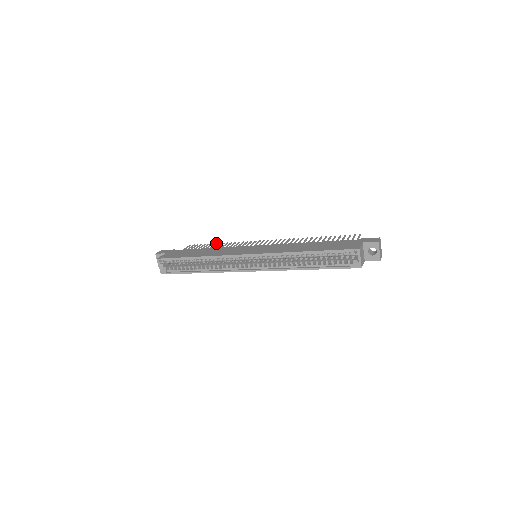
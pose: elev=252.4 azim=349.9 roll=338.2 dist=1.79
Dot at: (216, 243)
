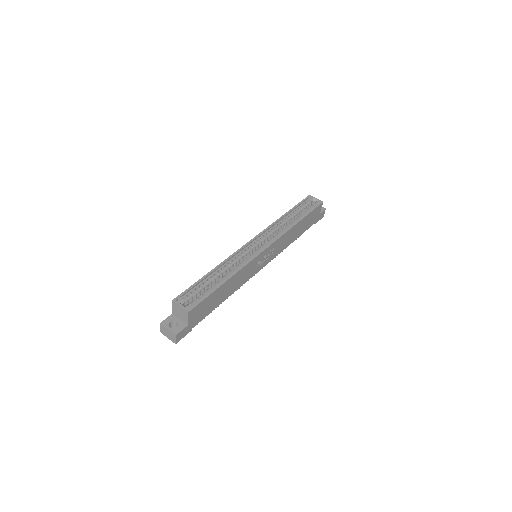
Dot at: occluded
